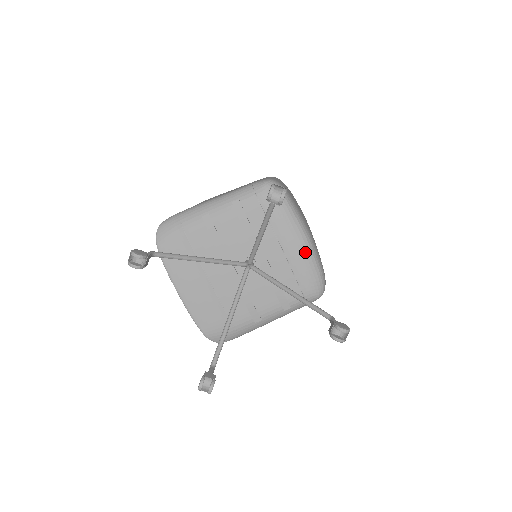
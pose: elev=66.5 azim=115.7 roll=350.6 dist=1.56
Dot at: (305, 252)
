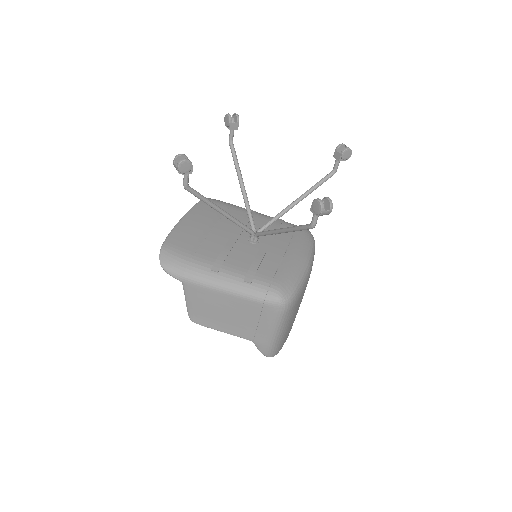
Dot at: (300, 266)
